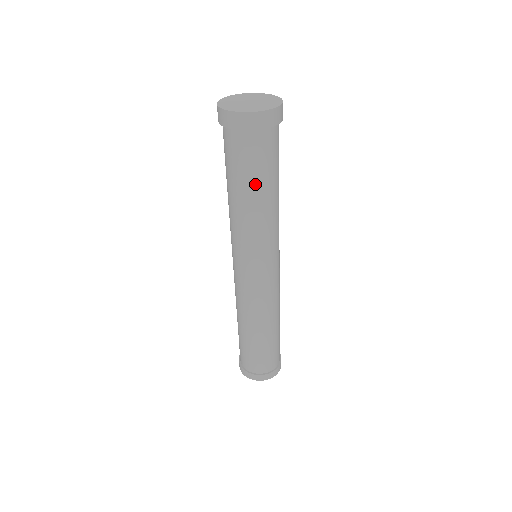
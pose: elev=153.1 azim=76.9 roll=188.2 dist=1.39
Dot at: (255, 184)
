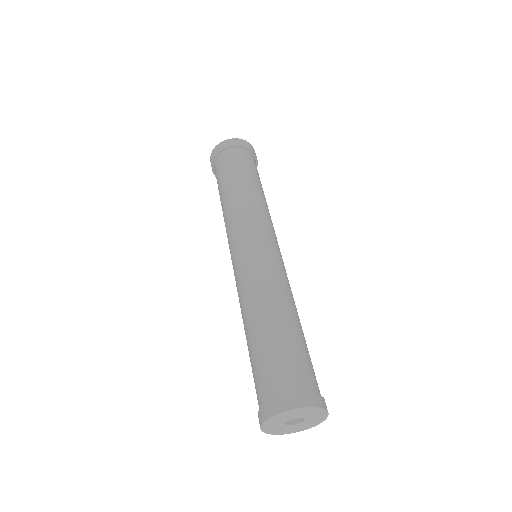
Dot at: (260, 183)
